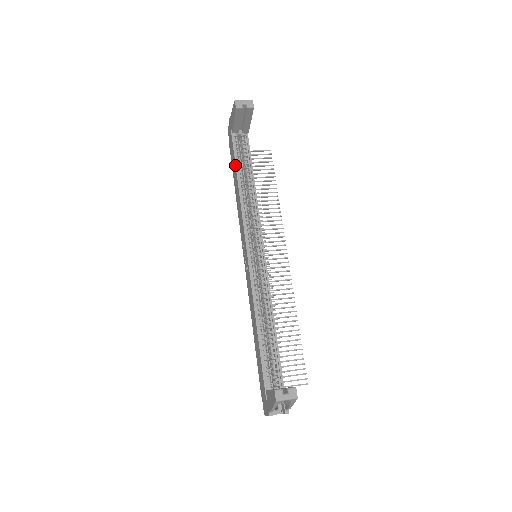
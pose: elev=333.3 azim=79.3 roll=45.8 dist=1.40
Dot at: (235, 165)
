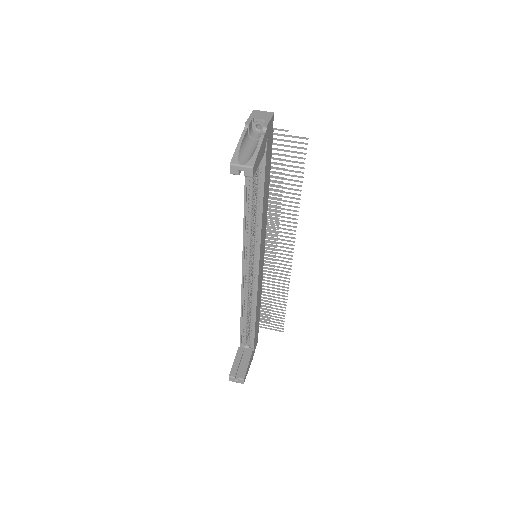
Dot at: occluded
